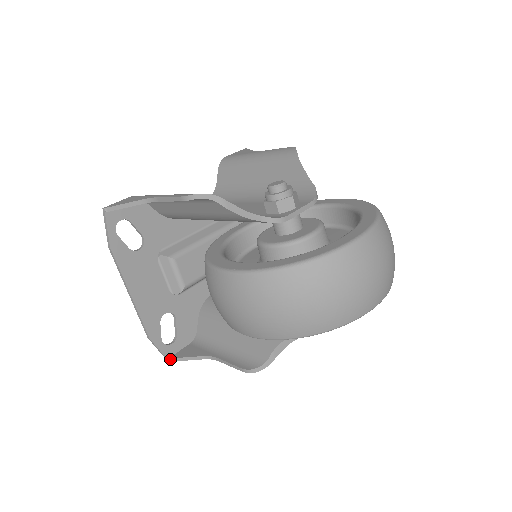
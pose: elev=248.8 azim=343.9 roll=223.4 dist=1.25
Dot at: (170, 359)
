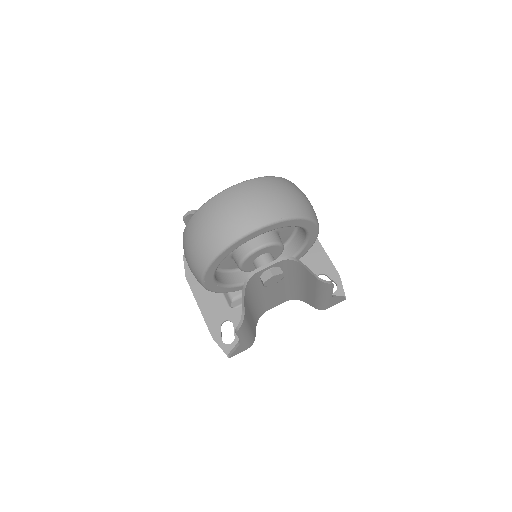
Dot at: (228, 355)
